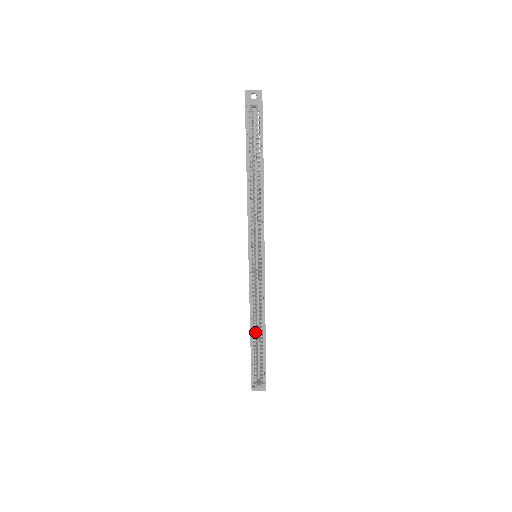
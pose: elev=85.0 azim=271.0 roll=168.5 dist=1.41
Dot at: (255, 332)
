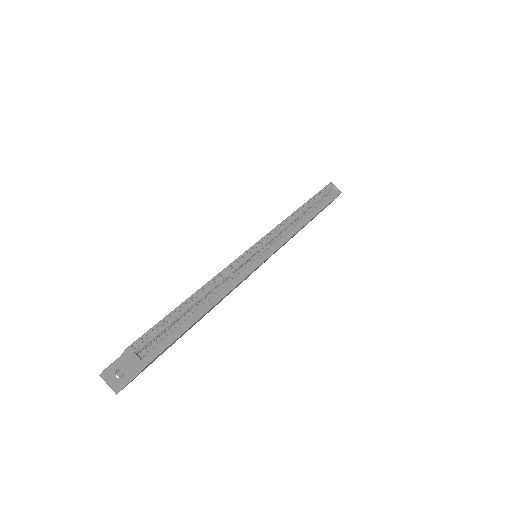
Dot at: (201, 297)
